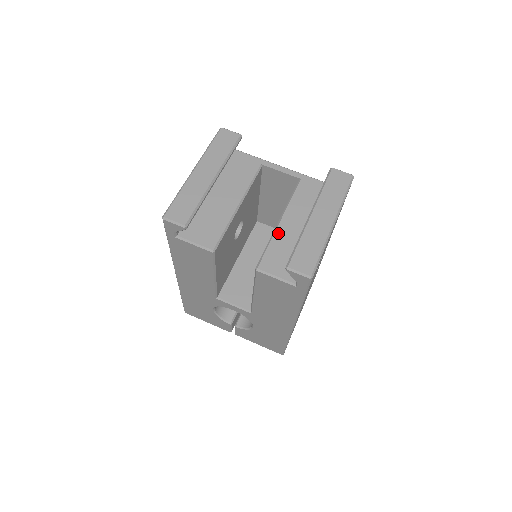
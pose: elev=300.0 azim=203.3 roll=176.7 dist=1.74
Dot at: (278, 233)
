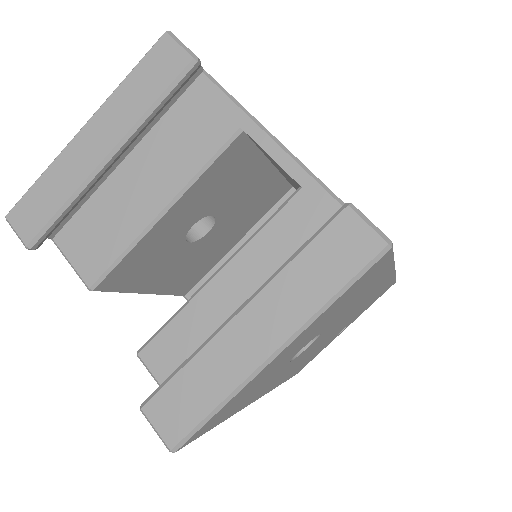
Dot at: (200, 299)
